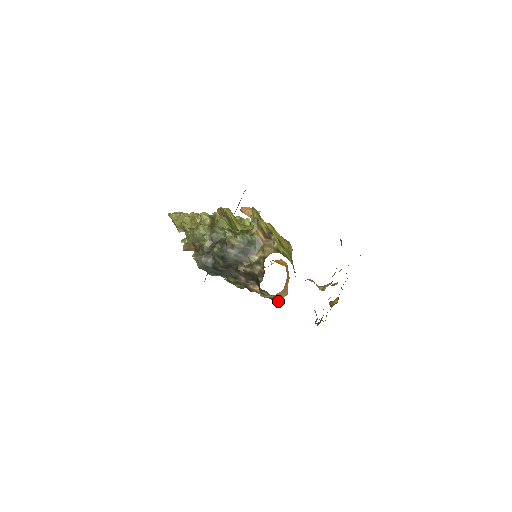
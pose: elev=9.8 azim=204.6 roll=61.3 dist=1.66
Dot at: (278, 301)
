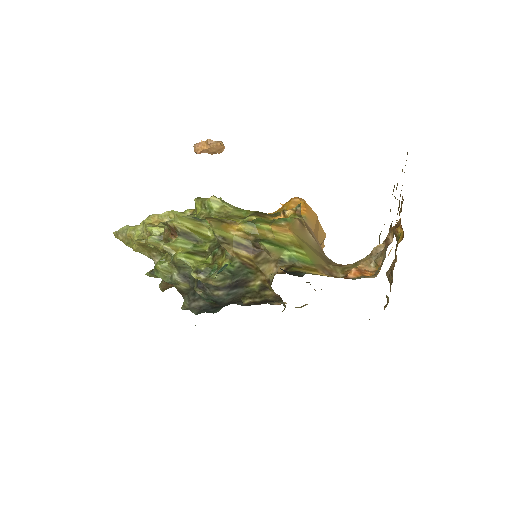
Dot at: (321, 289)
